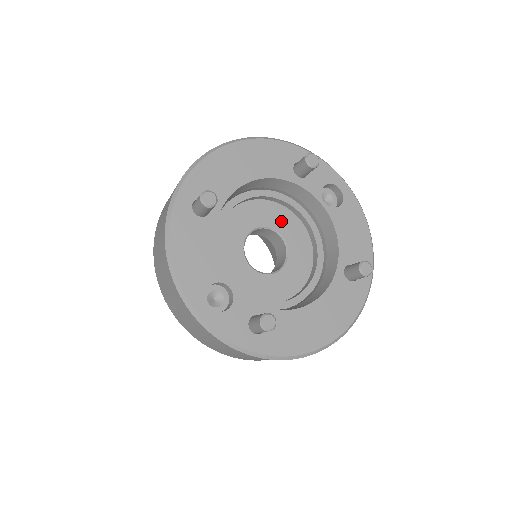
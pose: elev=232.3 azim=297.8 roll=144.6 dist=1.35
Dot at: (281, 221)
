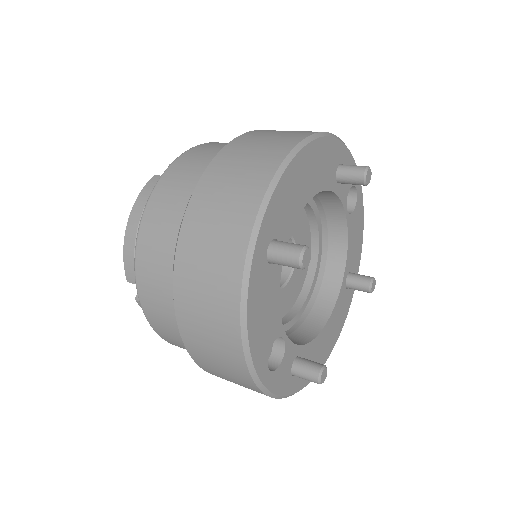
Dot at: (296, 222)
